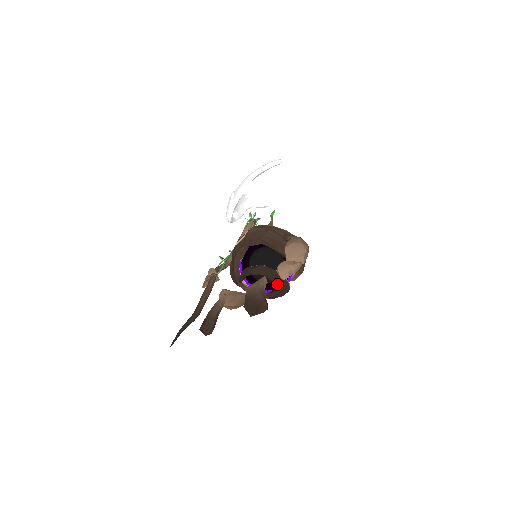
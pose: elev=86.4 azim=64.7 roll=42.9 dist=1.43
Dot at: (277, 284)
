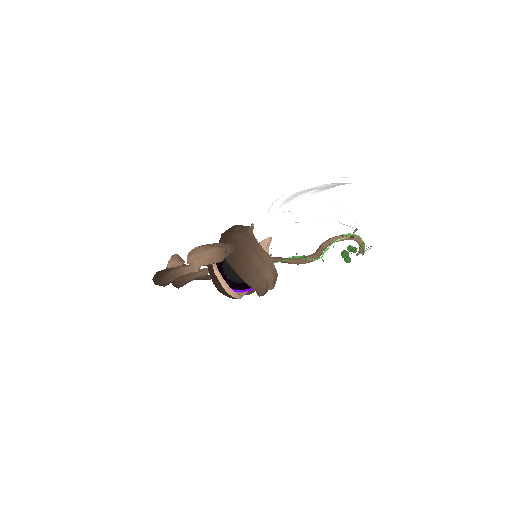
Dot at: (214, 280)
